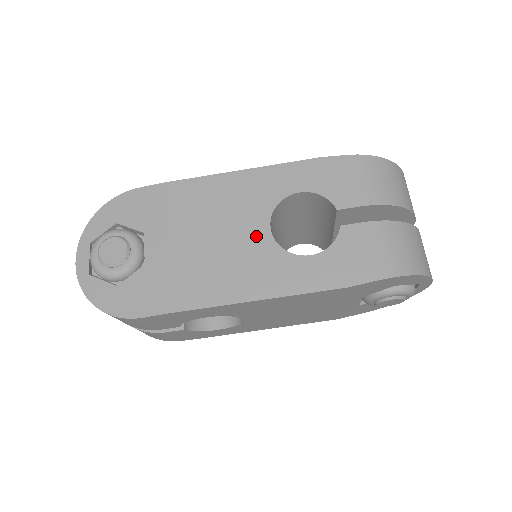
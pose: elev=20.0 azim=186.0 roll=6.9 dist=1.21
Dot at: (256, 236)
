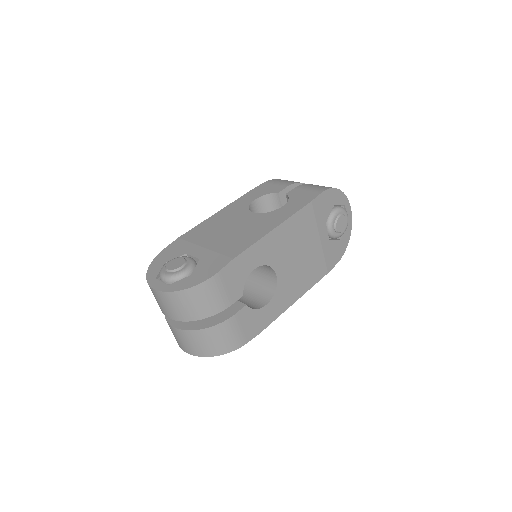
Dot at: (250, 218)
